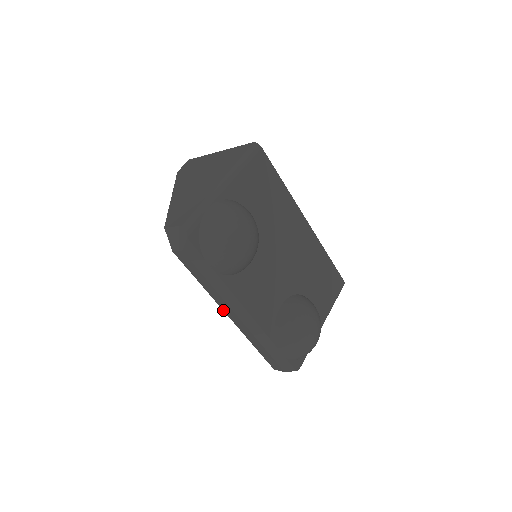
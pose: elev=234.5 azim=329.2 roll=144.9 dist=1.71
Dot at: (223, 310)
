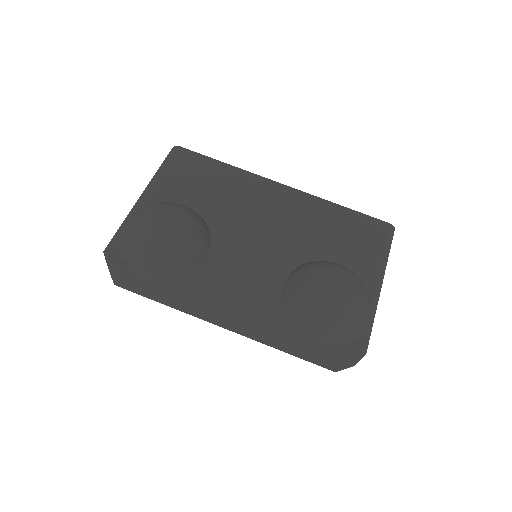
Dot at: occluded
